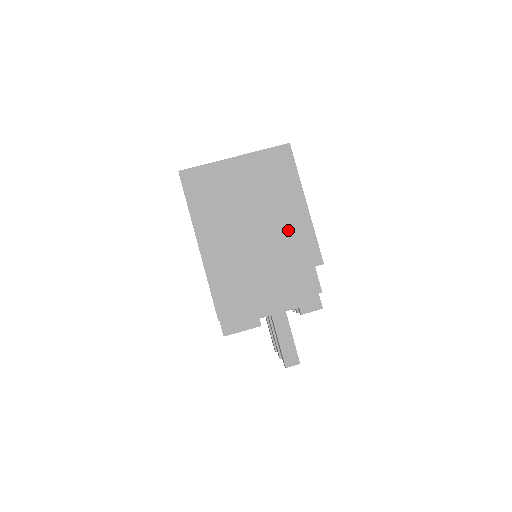
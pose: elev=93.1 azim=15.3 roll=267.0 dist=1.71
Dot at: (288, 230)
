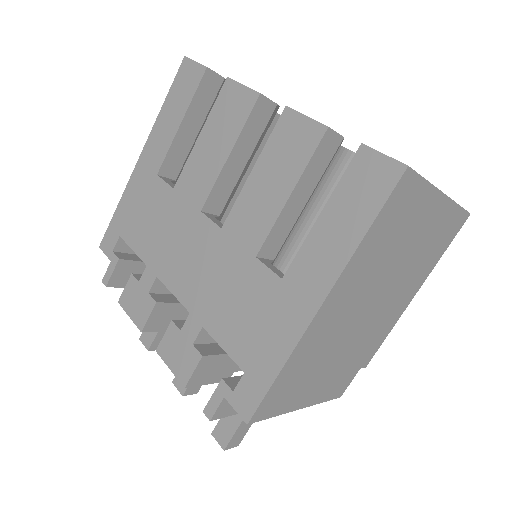
Dot at: (384, 320)
